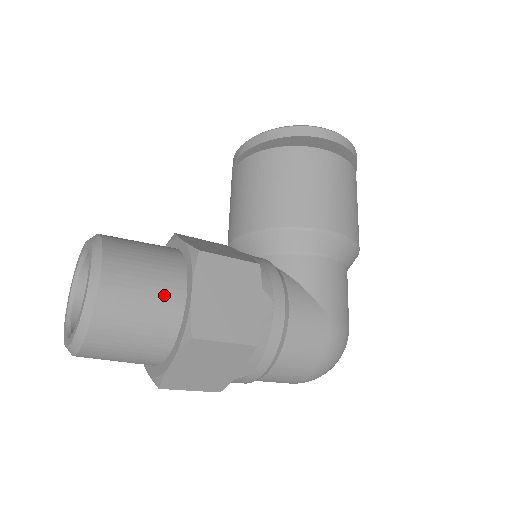
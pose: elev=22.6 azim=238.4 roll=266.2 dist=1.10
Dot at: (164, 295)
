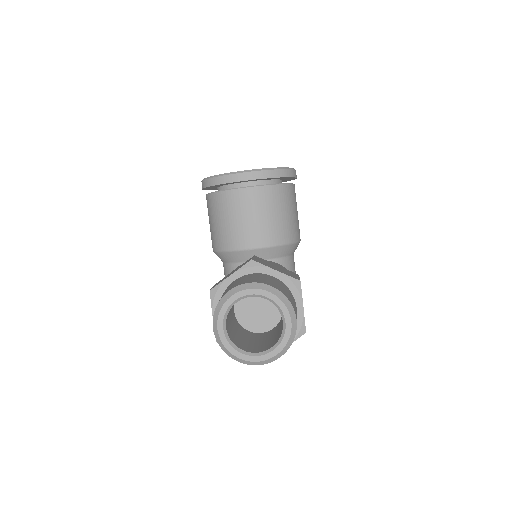
Dot at: occluded
